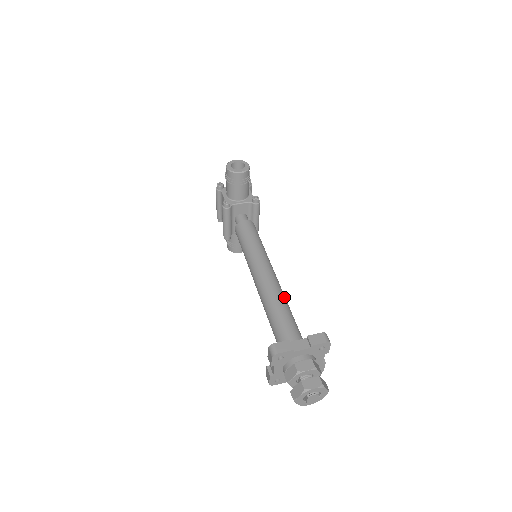
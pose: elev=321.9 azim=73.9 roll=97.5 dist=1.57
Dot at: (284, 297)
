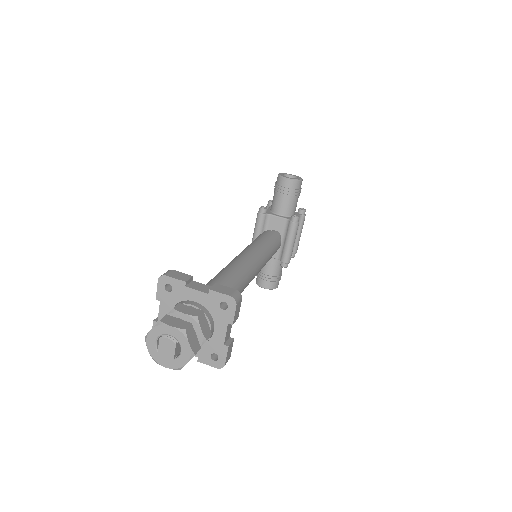
Dot at: (242, 277)
